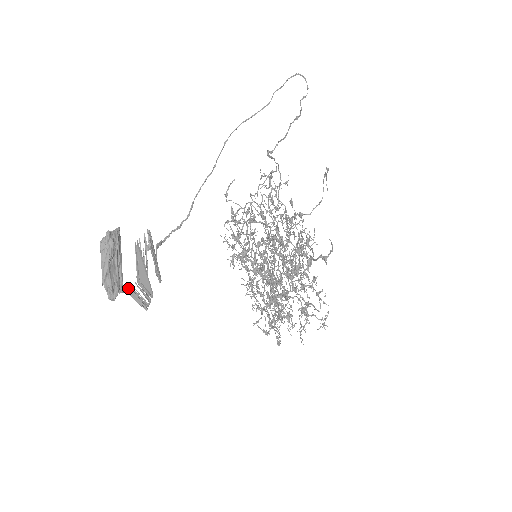
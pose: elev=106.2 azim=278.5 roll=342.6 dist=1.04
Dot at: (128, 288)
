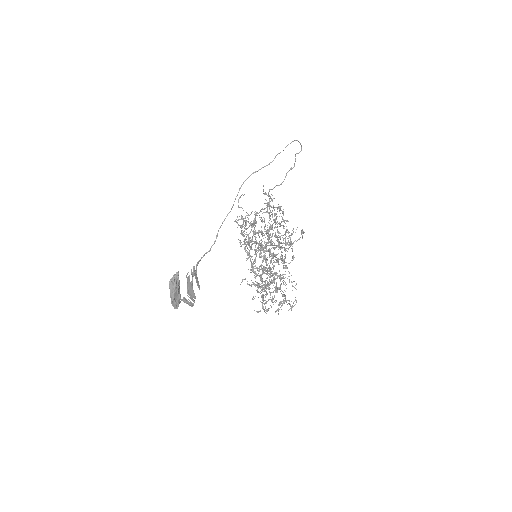
Dot at: (183, 299)
